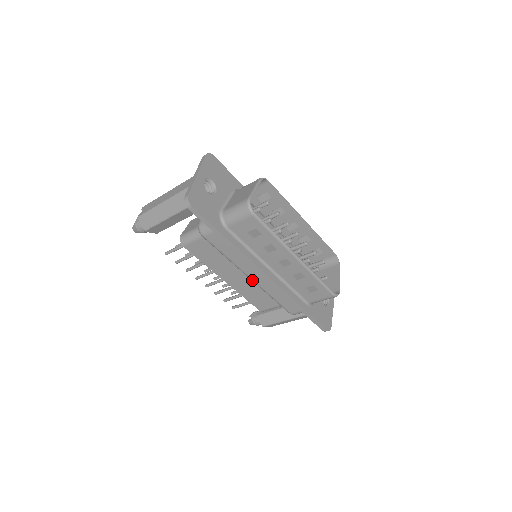
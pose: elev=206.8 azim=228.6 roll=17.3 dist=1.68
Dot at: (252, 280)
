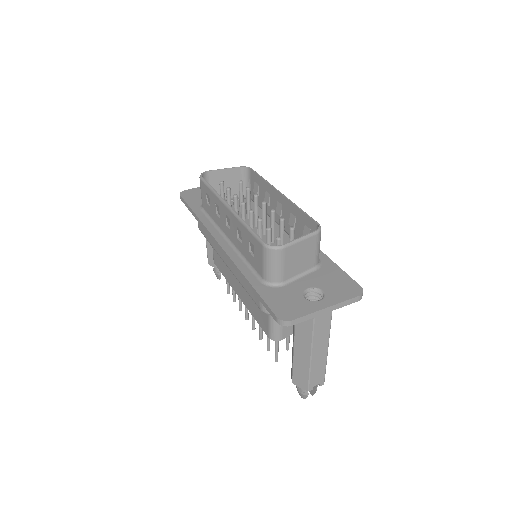
Dot at: (228, 267)
